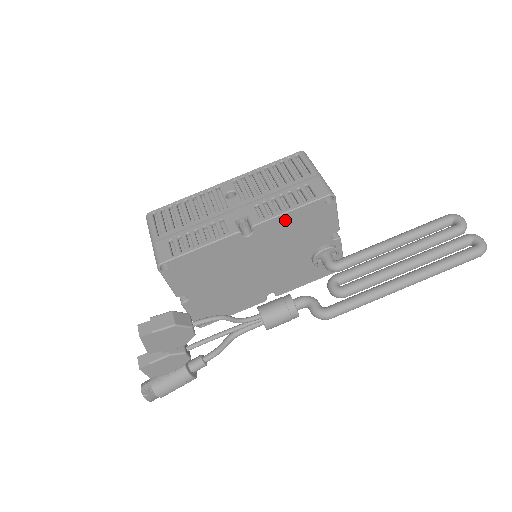
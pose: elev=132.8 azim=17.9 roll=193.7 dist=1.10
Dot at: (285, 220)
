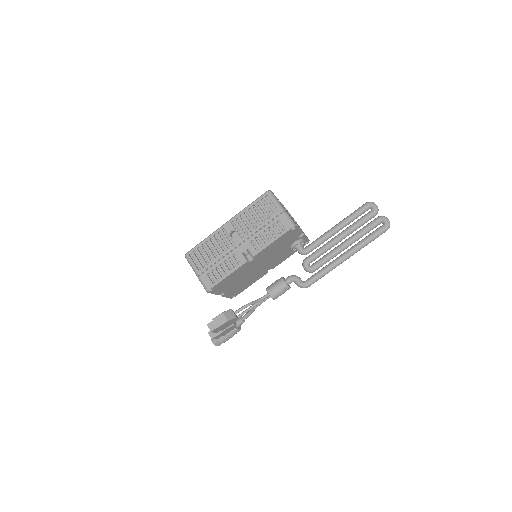
Dot at: (270, 246)
